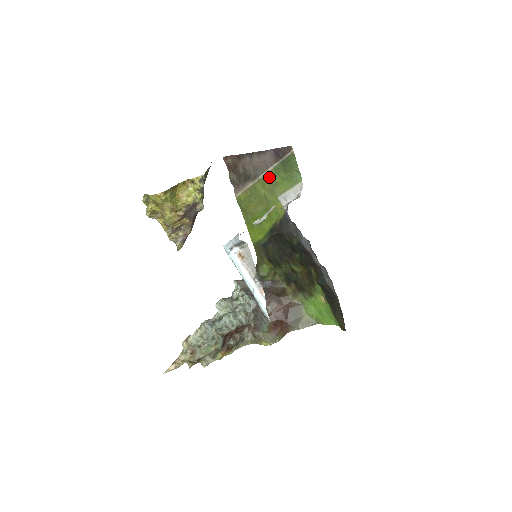
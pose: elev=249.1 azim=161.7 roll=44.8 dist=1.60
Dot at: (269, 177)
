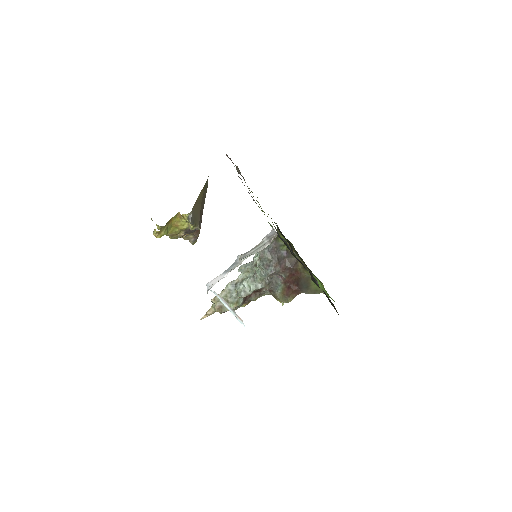
Dot at: occluded
